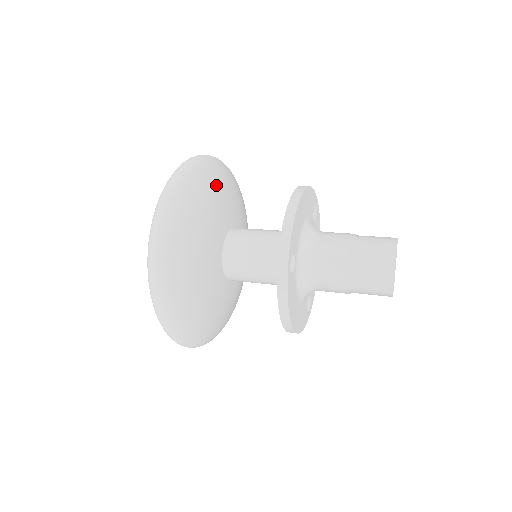
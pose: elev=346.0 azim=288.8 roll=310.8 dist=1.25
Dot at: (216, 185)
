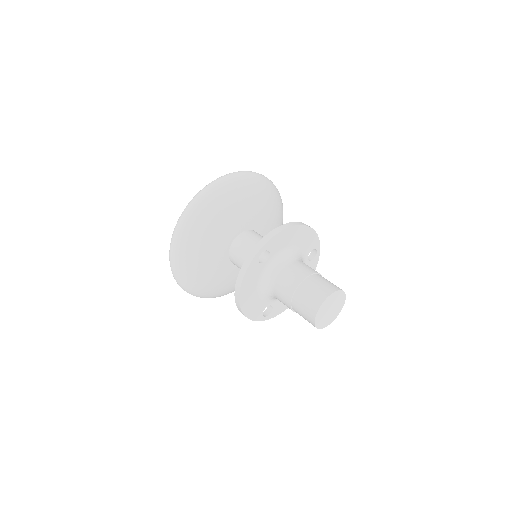
Dot at: (261, 197)
